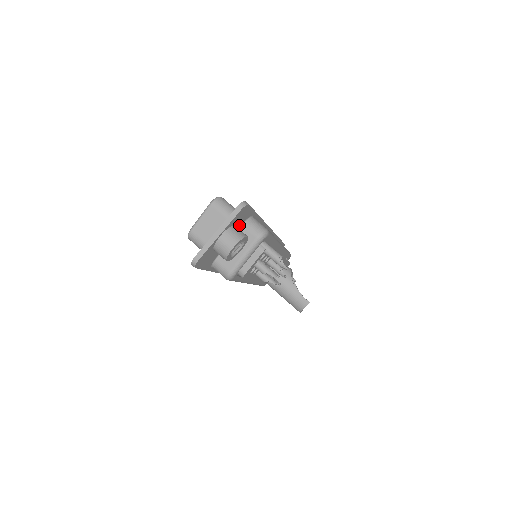
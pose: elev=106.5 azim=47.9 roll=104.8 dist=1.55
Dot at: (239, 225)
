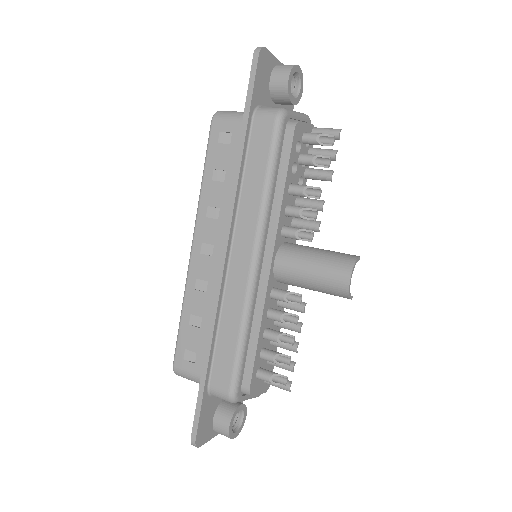
Dot at: (283, 106)
